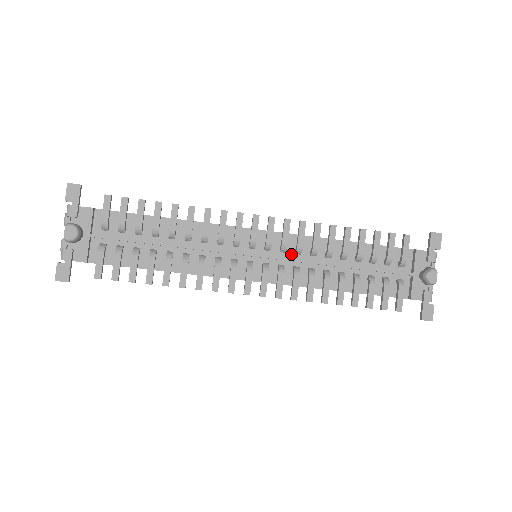
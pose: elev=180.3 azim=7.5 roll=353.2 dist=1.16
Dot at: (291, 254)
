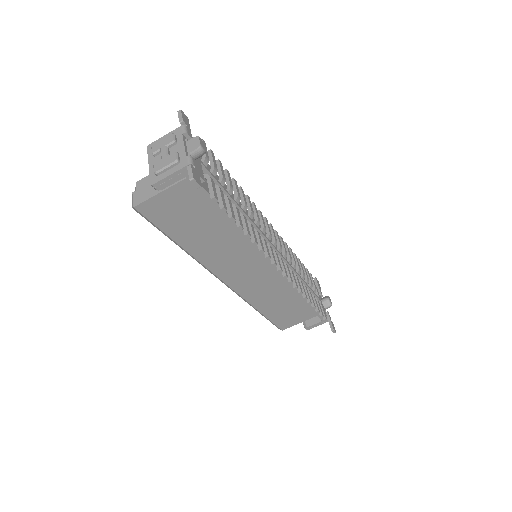
Dot at: occluded
